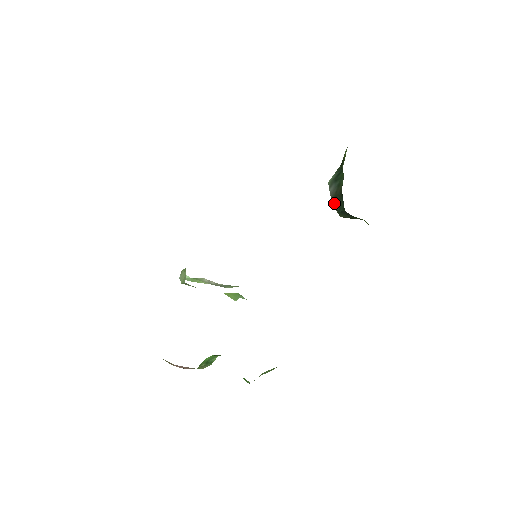
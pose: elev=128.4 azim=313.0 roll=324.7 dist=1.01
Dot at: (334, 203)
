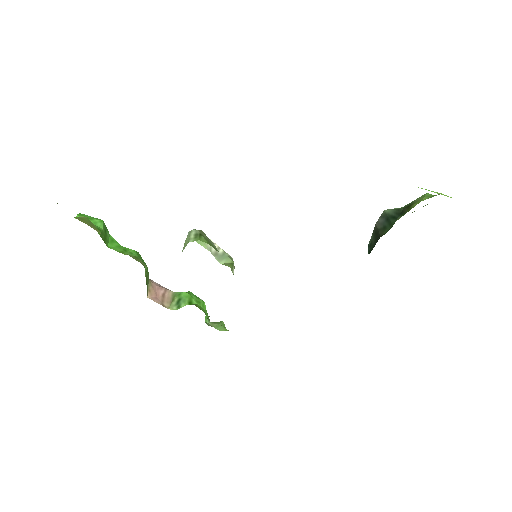
Dot at: (373, 233)
